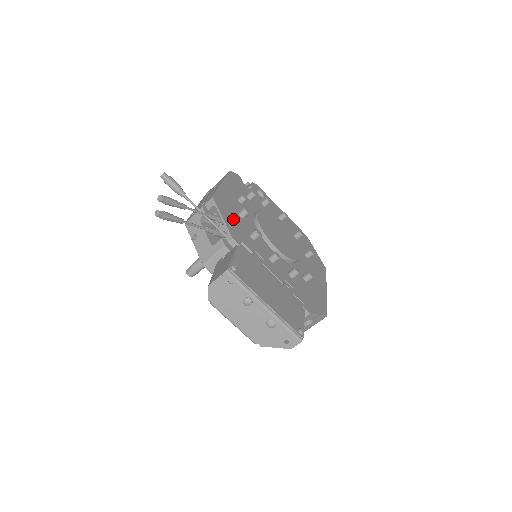
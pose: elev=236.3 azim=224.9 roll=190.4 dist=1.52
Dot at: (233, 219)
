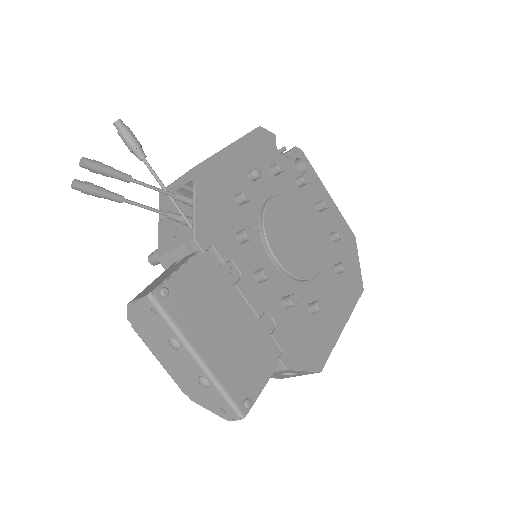
Dot at: (217, 206)
